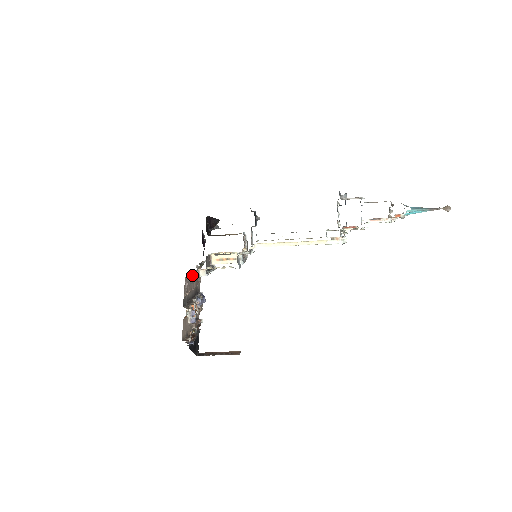
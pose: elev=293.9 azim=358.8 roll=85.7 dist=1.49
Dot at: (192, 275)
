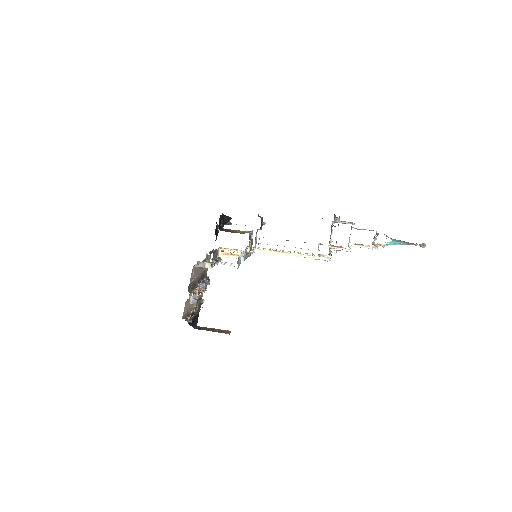
Dot at: (199, 266)
